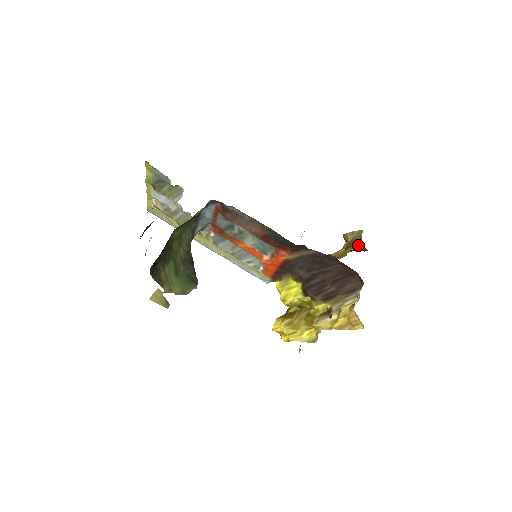
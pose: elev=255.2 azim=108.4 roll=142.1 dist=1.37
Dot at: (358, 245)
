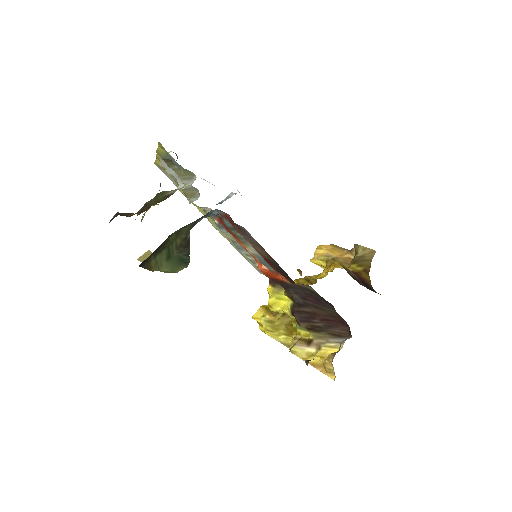
Dot at: (365, 267)
